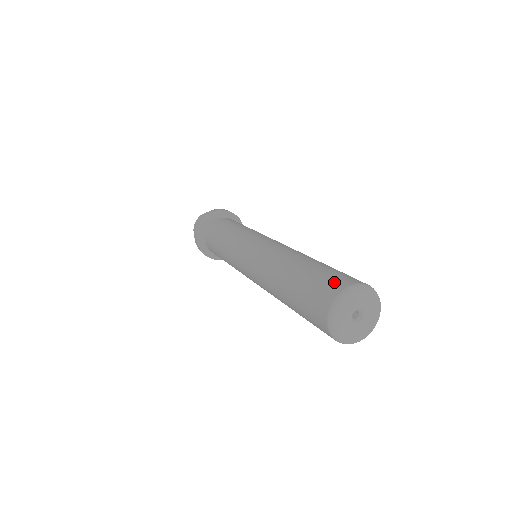
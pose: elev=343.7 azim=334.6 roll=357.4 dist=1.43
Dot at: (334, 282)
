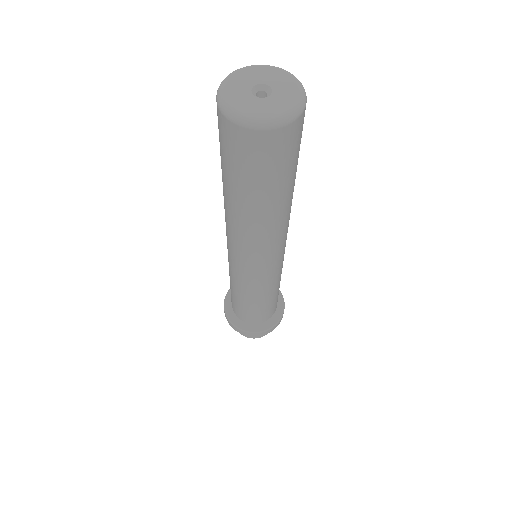
Dot at: occluded
